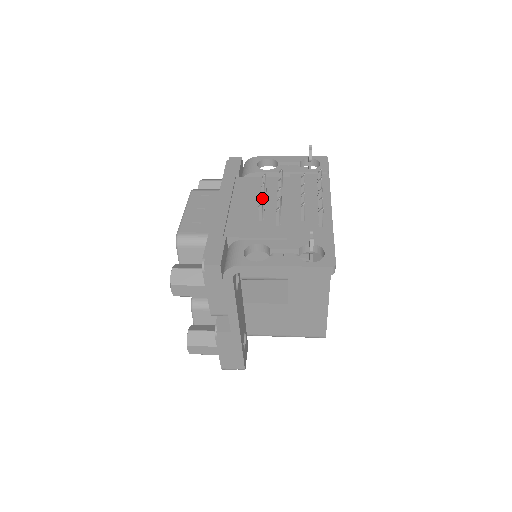
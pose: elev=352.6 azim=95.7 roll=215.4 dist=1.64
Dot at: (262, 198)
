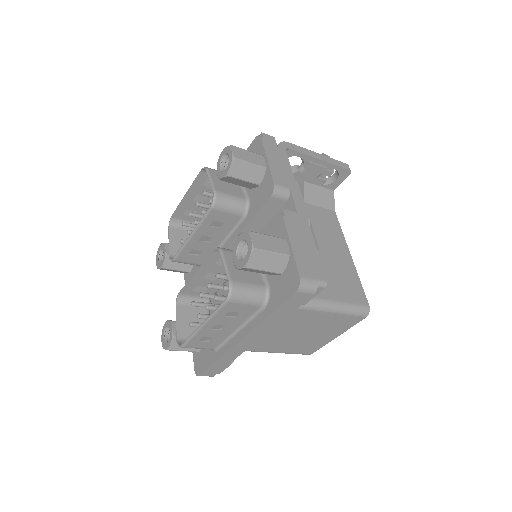
Dot at: occluded
